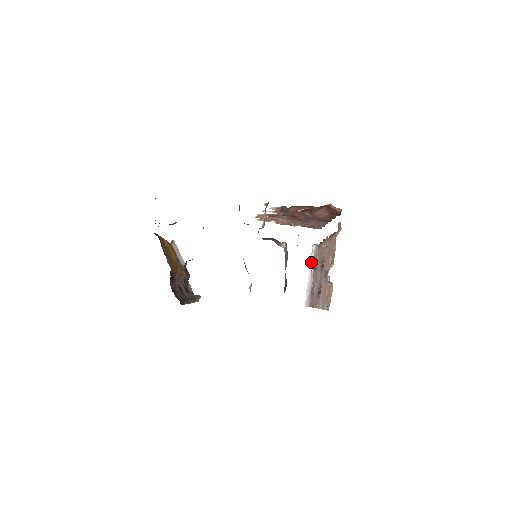
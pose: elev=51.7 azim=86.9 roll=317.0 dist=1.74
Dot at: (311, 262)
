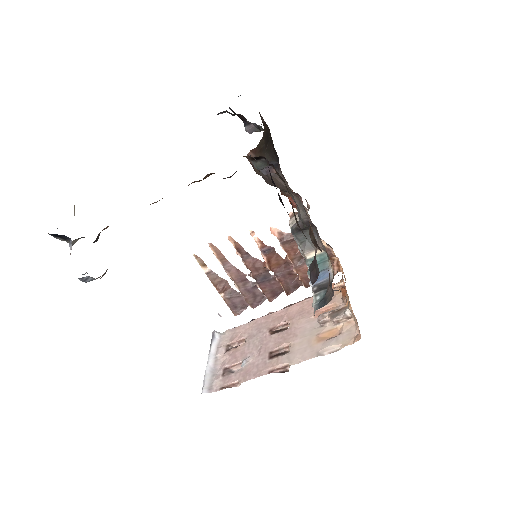
Dot at: (215, 345)
